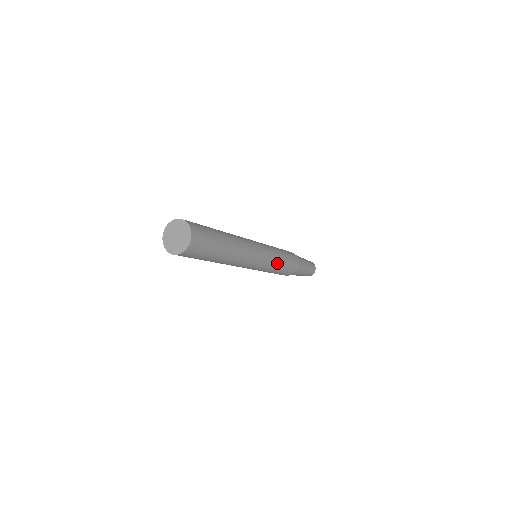
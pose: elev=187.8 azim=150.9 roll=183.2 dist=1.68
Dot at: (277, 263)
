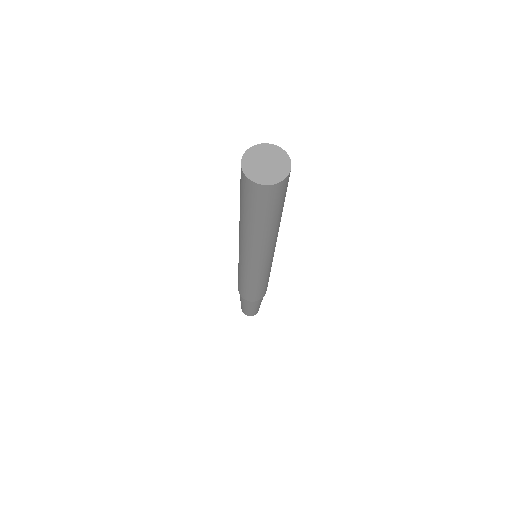
Dot at: occluded
